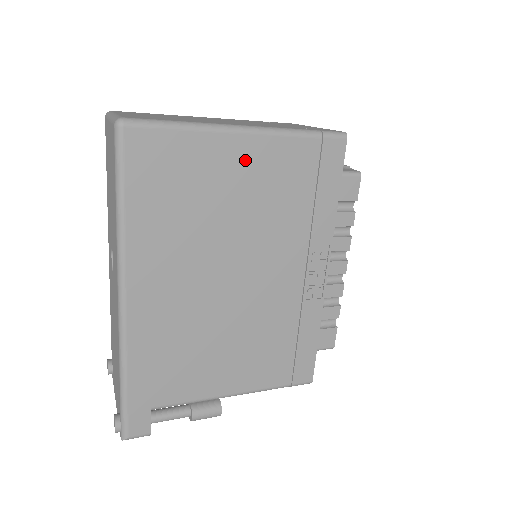
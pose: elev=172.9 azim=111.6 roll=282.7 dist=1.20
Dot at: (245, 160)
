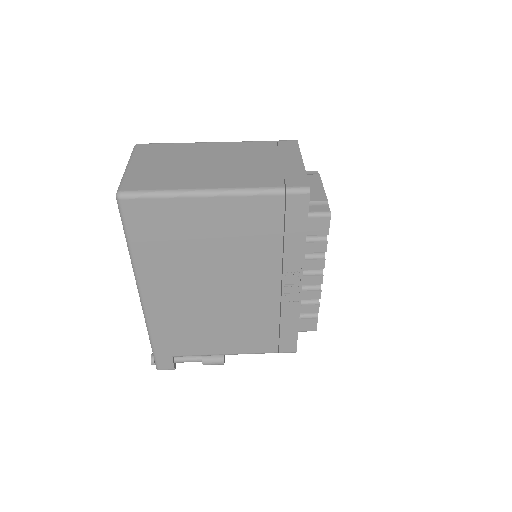
Dot at: (218, 214)
